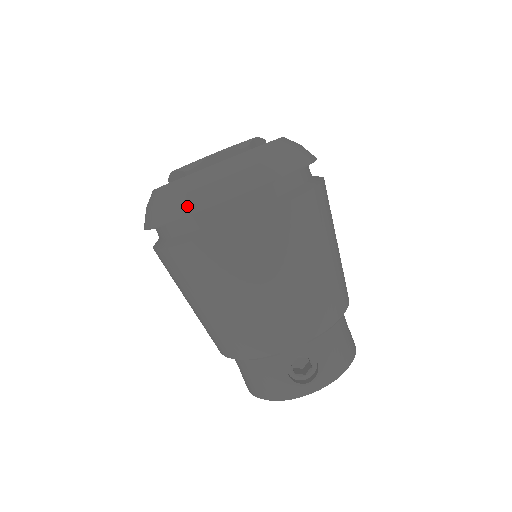
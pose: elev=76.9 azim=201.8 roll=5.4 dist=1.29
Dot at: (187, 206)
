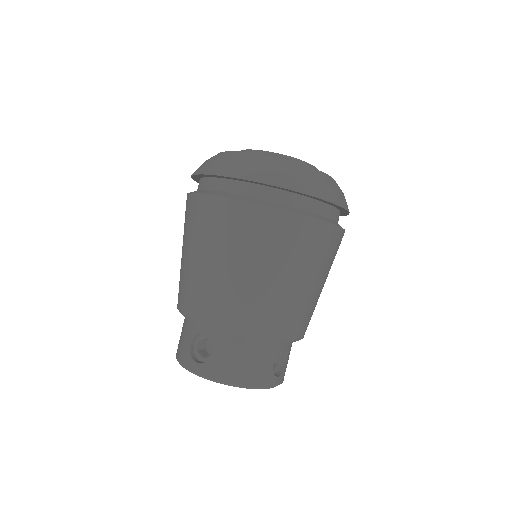
Dot at: (320, 190)
